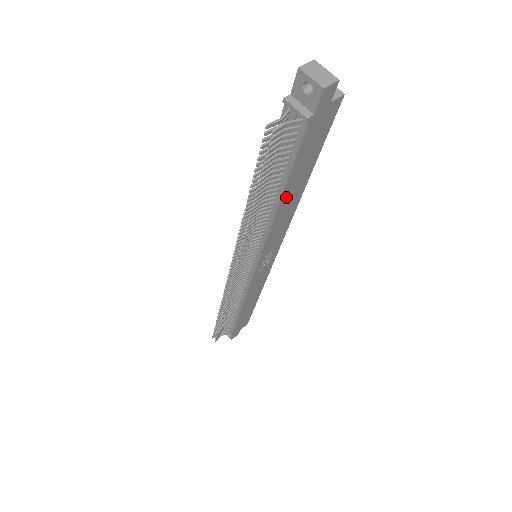
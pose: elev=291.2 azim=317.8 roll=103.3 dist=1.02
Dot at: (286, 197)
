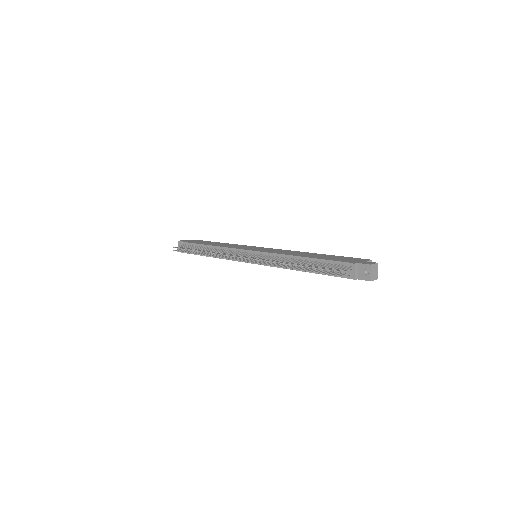
Dot at: occluded
